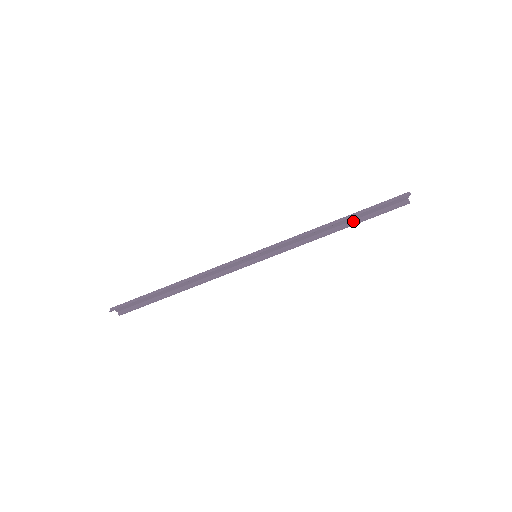
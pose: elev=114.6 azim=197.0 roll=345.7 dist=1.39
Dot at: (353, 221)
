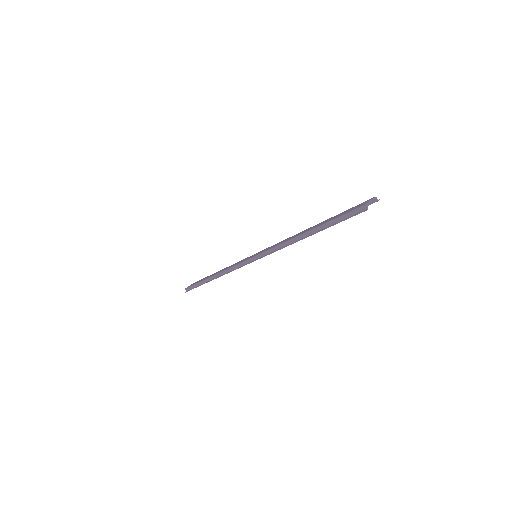
Dot at: occluded
